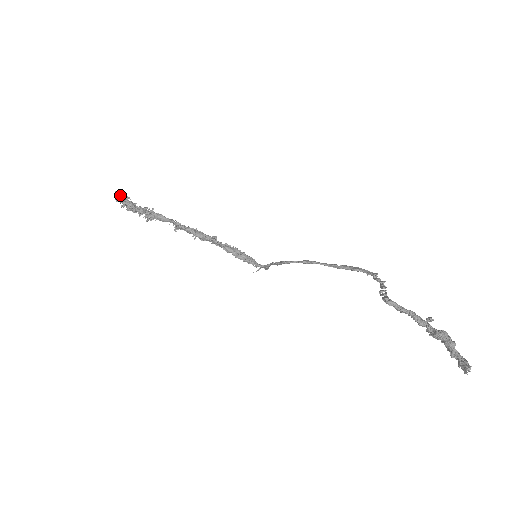
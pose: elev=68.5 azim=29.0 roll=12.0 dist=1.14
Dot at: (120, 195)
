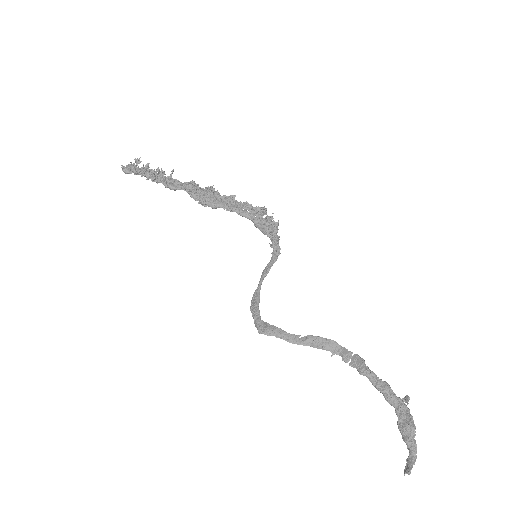
Dot at: (125, 171)
